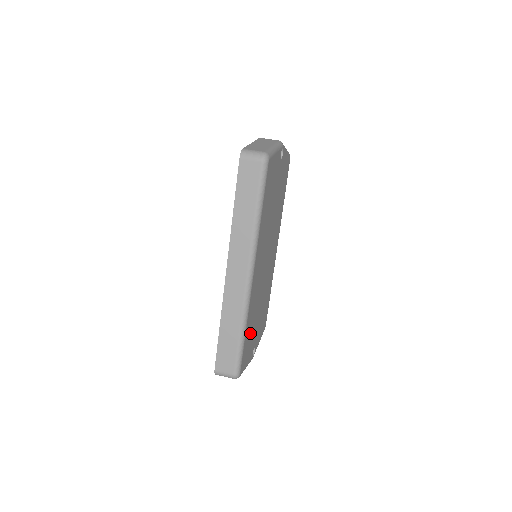
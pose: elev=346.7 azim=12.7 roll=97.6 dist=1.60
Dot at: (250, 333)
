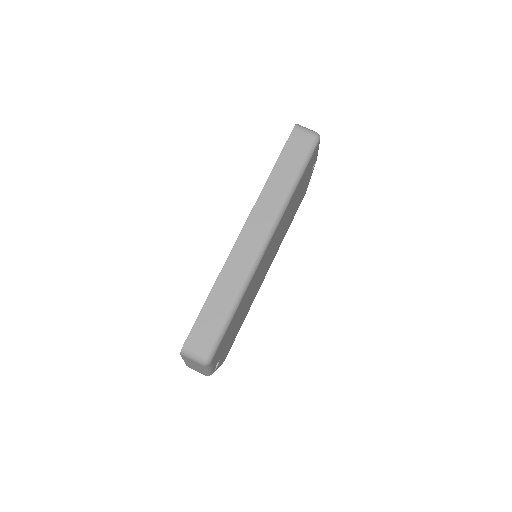
Dot at: (233, 324)
